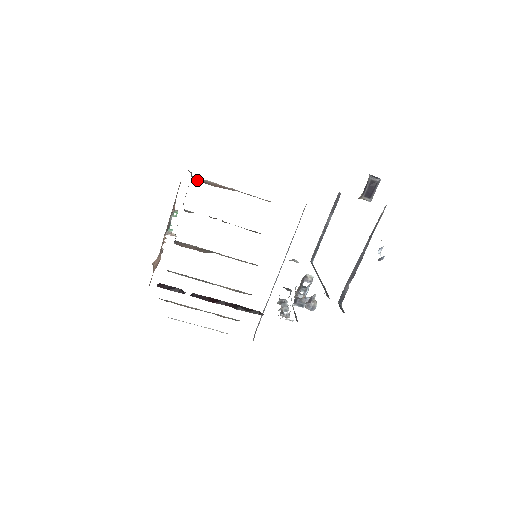
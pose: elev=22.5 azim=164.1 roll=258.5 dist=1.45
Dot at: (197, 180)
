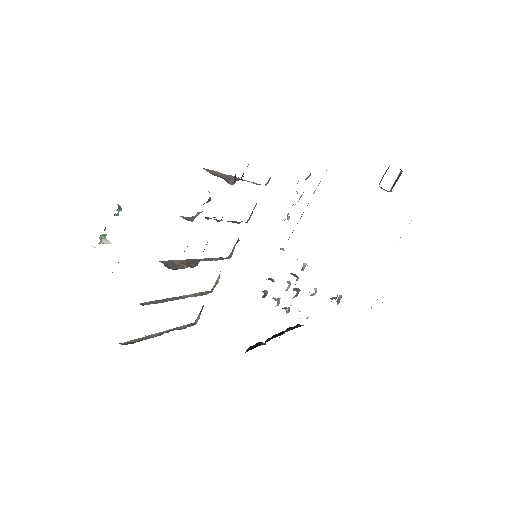
Dot at: occluded
